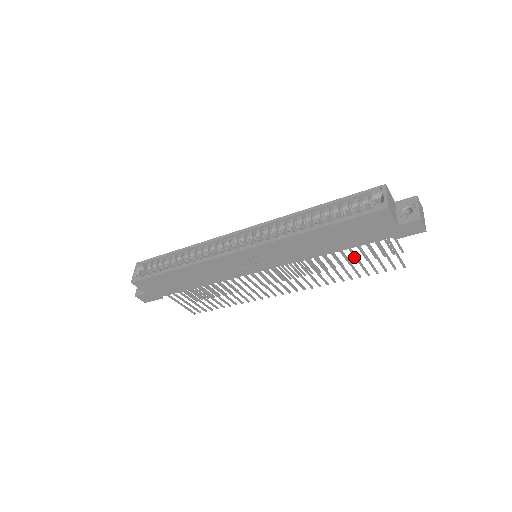
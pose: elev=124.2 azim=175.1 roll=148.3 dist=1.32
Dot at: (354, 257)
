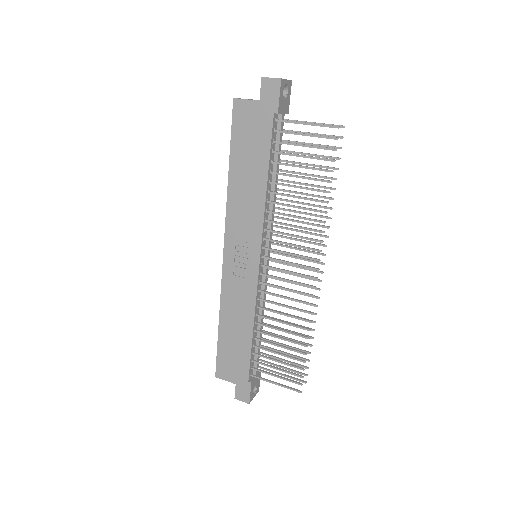
Dot at: occluded
